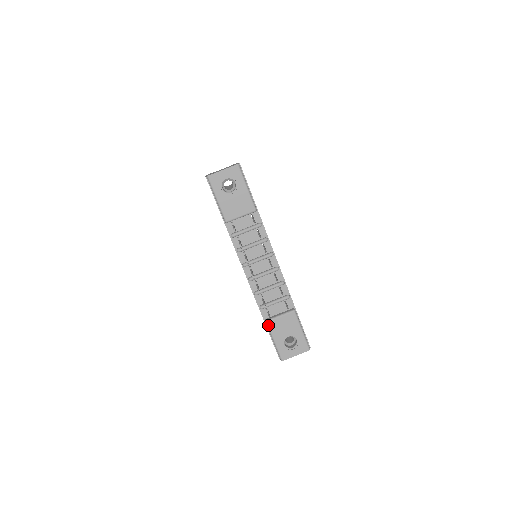
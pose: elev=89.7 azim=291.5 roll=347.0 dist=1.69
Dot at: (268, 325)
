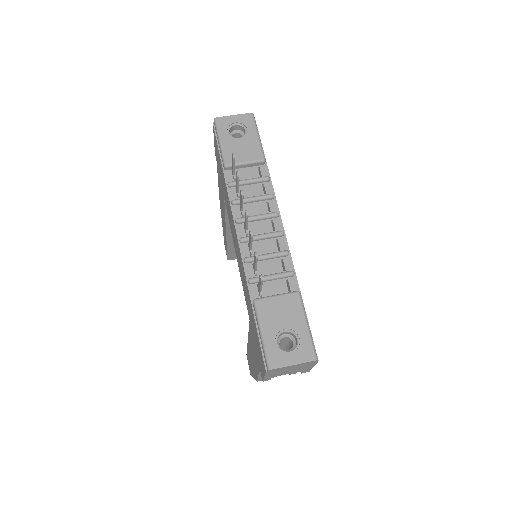
Dot at: (256, 305)
